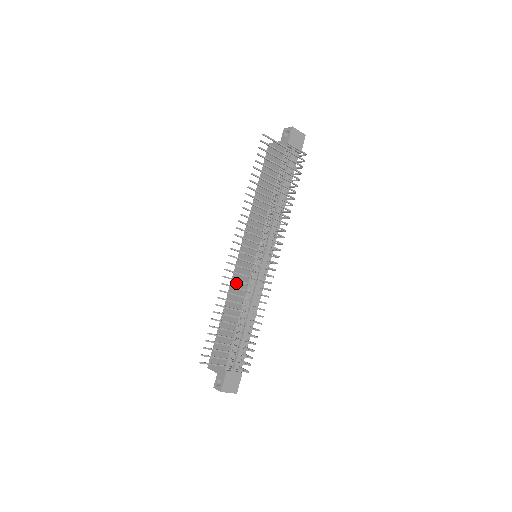
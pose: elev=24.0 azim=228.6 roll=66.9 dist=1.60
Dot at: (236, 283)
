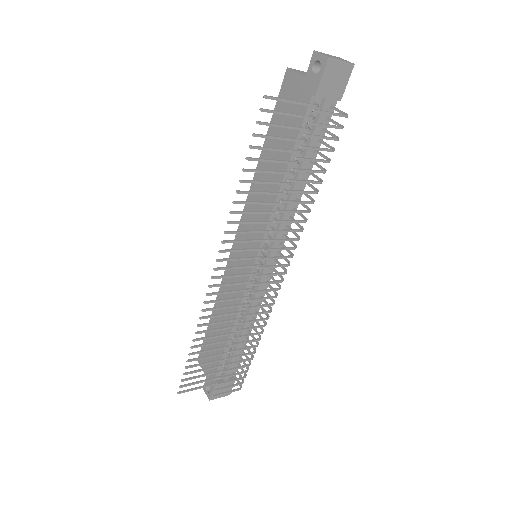
Dot at: occluded
